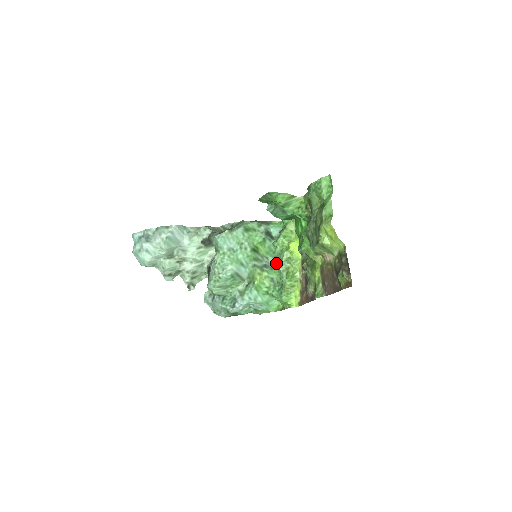
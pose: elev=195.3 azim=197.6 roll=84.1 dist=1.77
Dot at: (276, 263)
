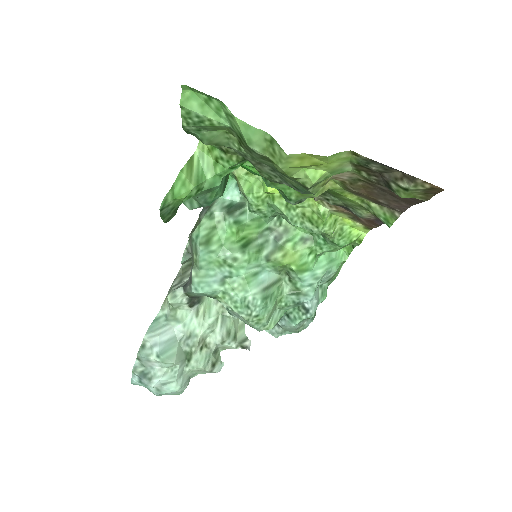
Dot at: (282, 219)
